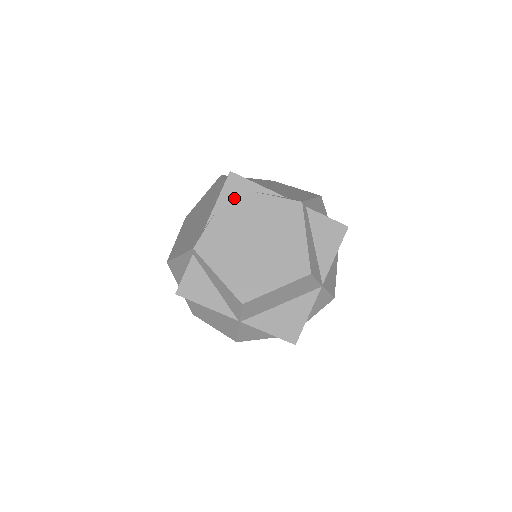
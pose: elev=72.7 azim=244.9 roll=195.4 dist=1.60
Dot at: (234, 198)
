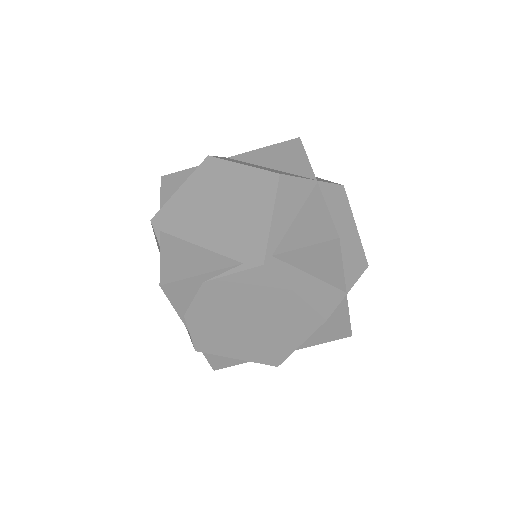
Dot at: (189, 299)
